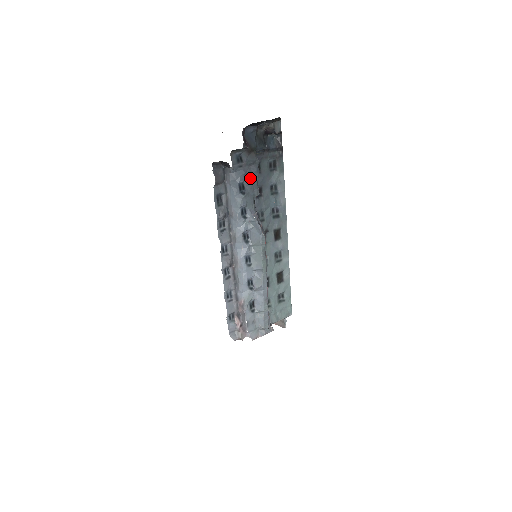
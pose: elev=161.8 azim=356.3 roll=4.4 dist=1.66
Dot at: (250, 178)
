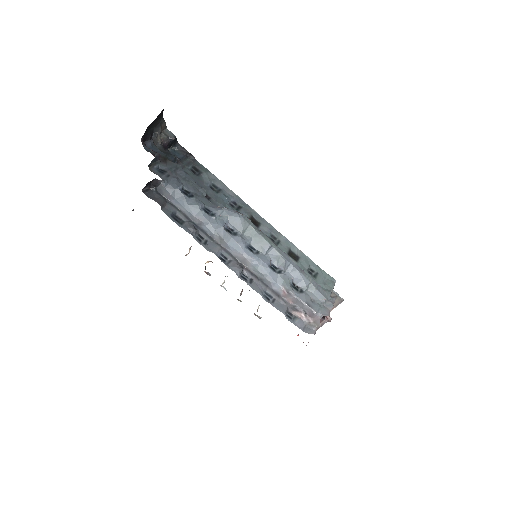
Dot at: (185, 181)
